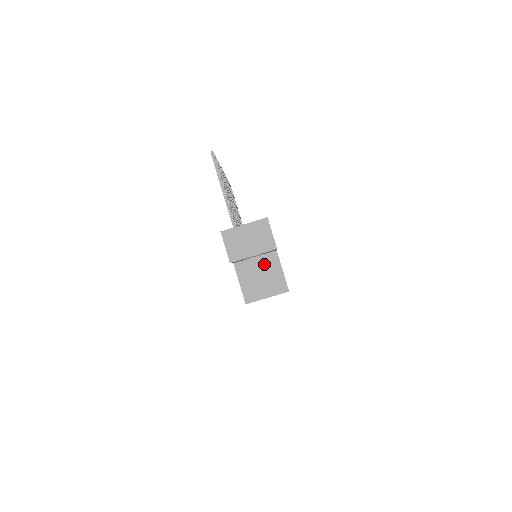
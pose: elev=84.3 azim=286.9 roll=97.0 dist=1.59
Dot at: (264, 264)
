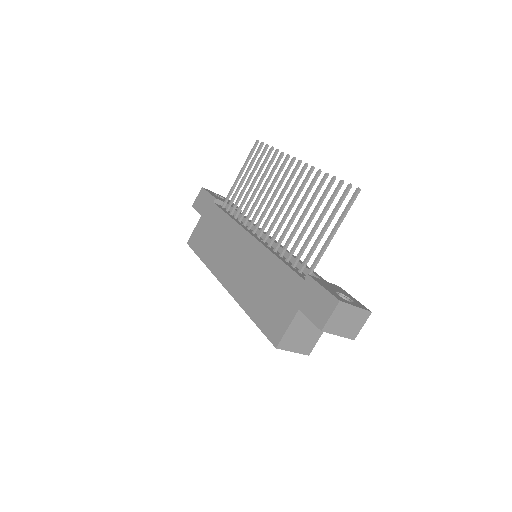
Dot at: occluded
